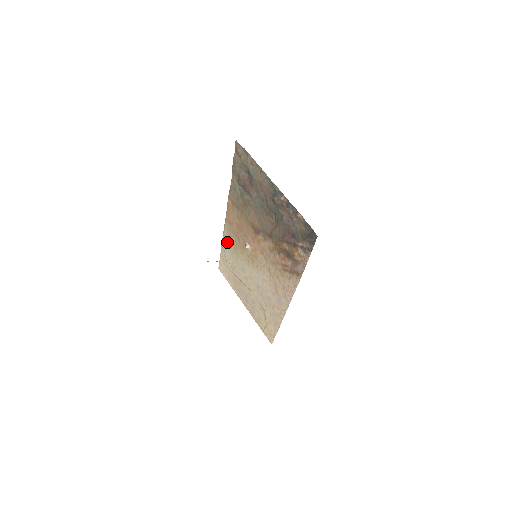
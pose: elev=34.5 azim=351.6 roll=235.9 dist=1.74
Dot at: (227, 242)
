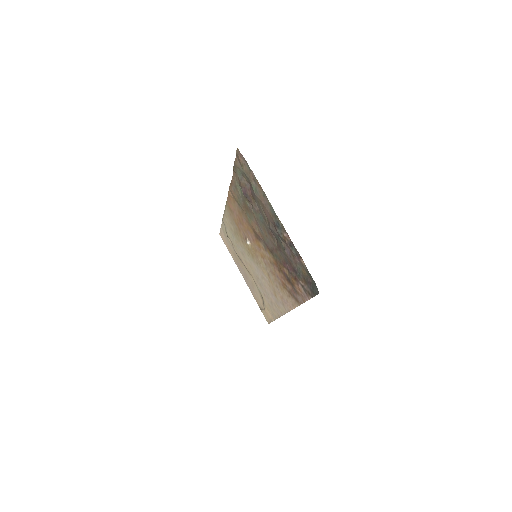
Dot at: (228, 222)
